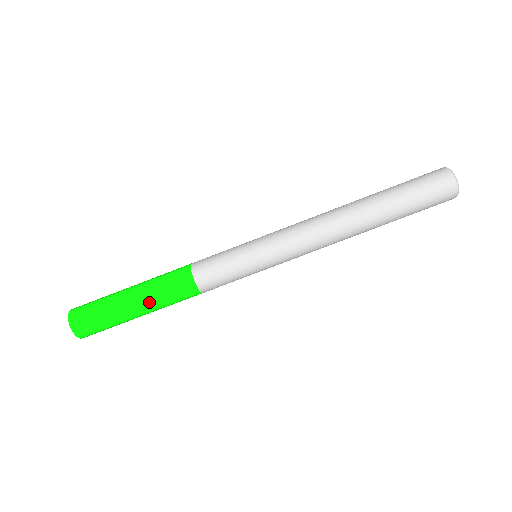
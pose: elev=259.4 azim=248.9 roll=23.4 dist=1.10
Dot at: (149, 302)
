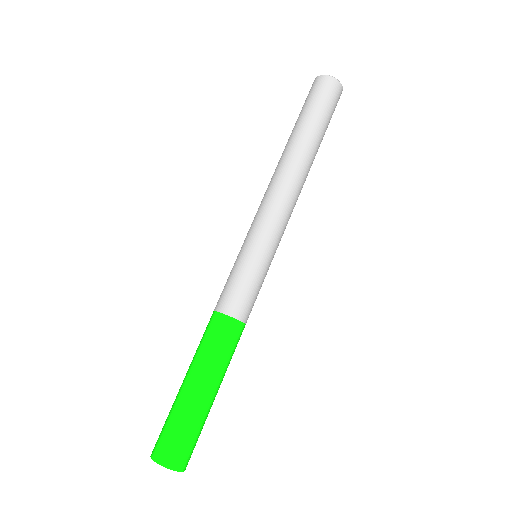
Dot at: (221, 376)
